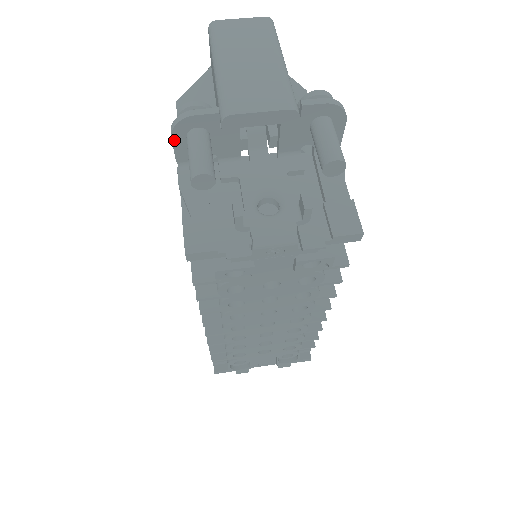
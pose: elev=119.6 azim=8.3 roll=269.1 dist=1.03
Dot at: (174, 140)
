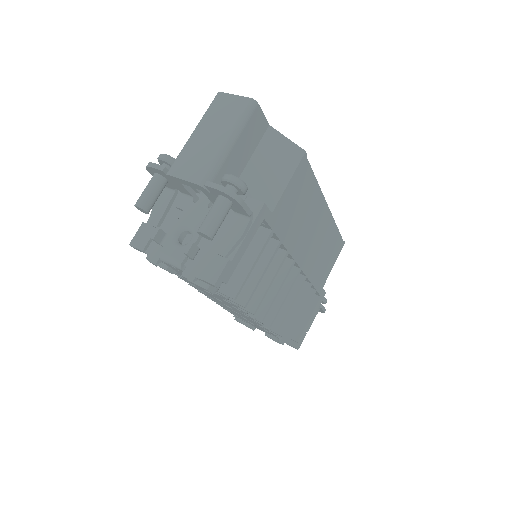
Dot at: (151, 174)
